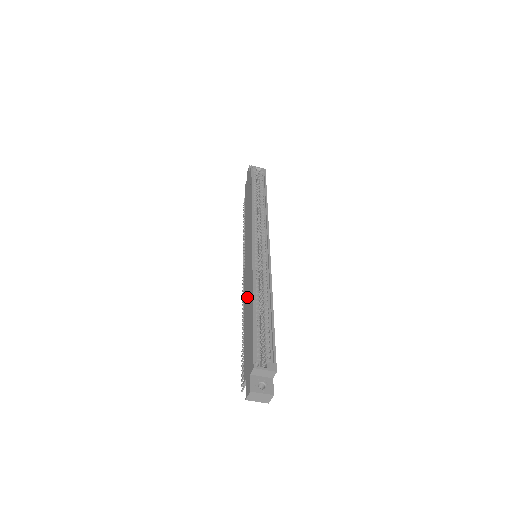
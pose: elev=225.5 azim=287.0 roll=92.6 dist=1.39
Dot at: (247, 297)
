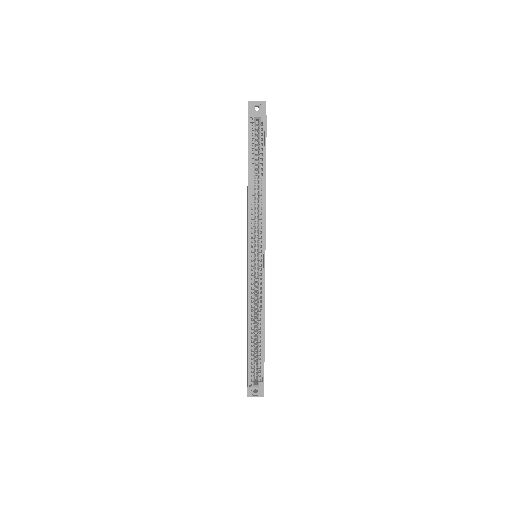
Dot at: (247, 310)
